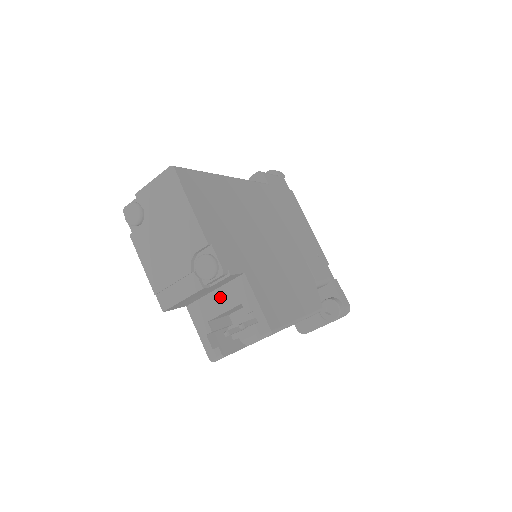
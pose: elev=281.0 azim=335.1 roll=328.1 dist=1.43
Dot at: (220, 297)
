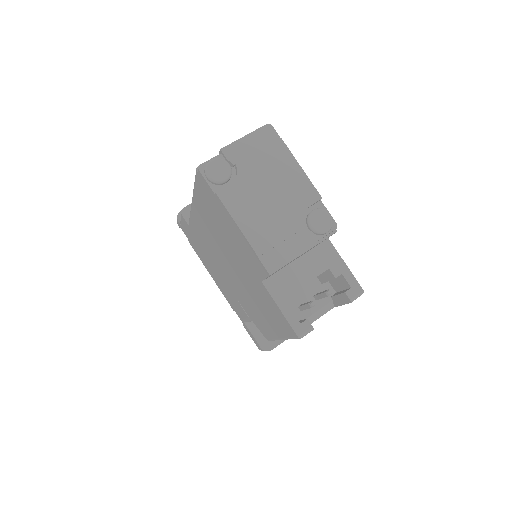
Dot at: (304, 265)
